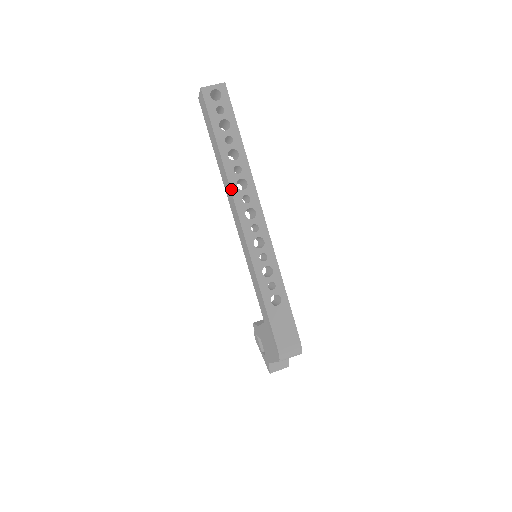
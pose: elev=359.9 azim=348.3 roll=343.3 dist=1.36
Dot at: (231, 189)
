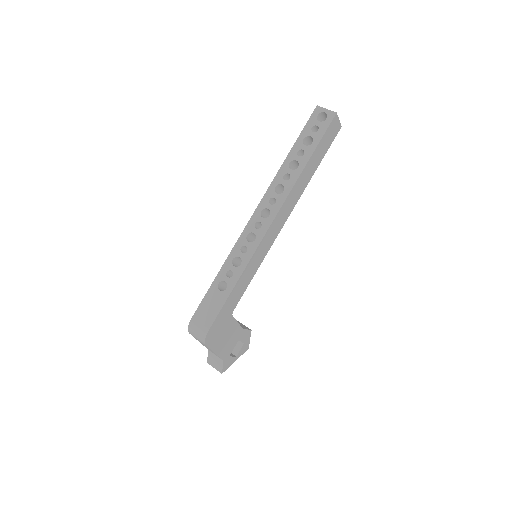
Dot at: (270, 186)
